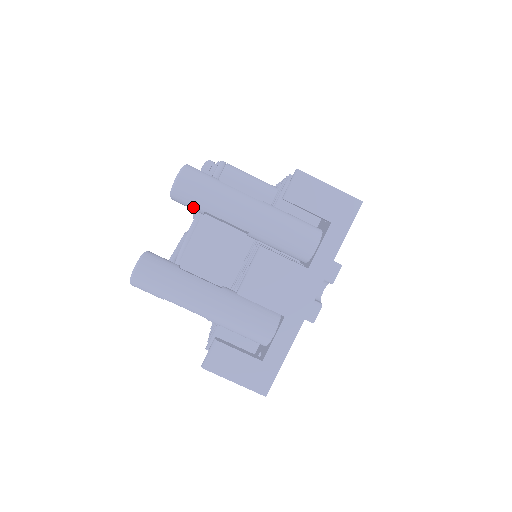
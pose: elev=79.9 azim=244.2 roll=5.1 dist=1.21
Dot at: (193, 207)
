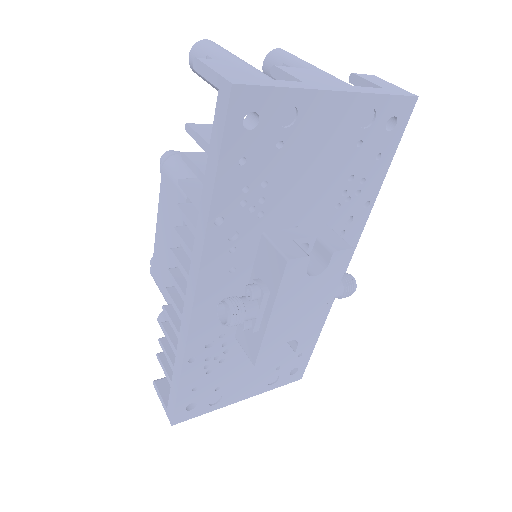
Dot at: (277, 62)
